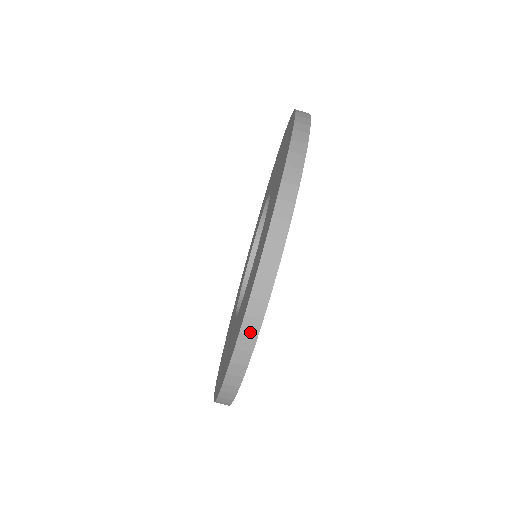
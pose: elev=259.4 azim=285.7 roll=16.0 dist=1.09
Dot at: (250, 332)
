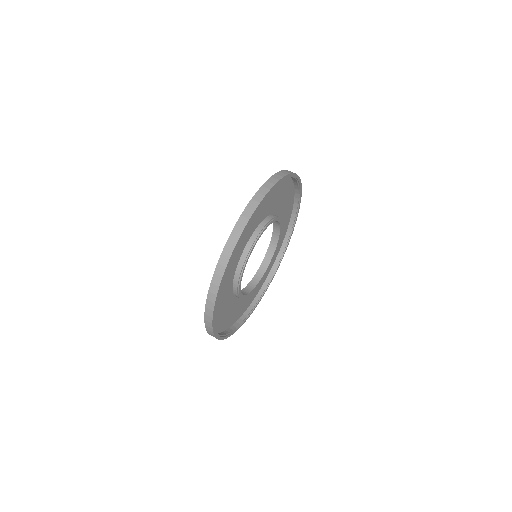
Dot at: (241, 225)
